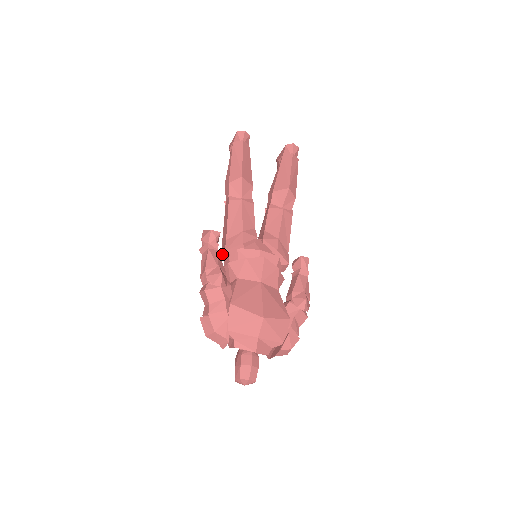
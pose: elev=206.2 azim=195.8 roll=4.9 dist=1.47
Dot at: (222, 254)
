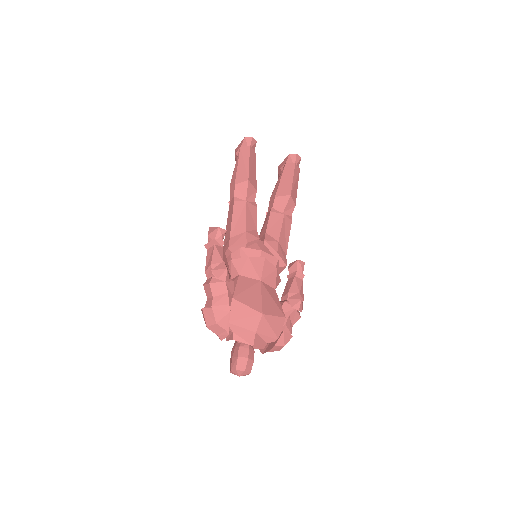
Dot at: (225, 251)
